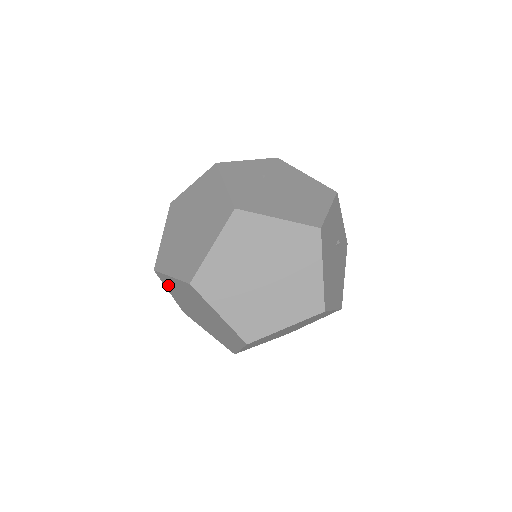
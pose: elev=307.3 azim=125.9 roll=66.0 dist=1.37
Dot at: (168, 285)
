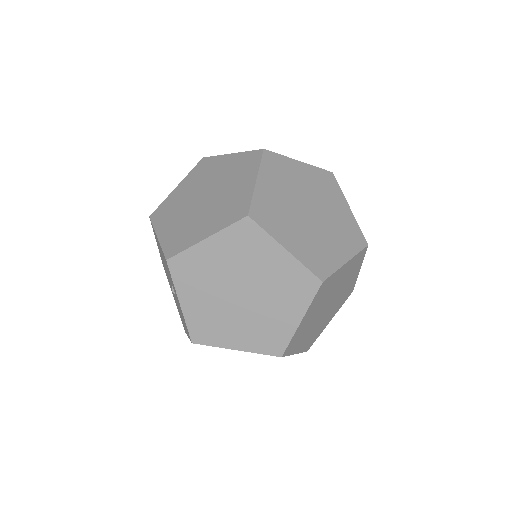
Dot at: (187, 277)
